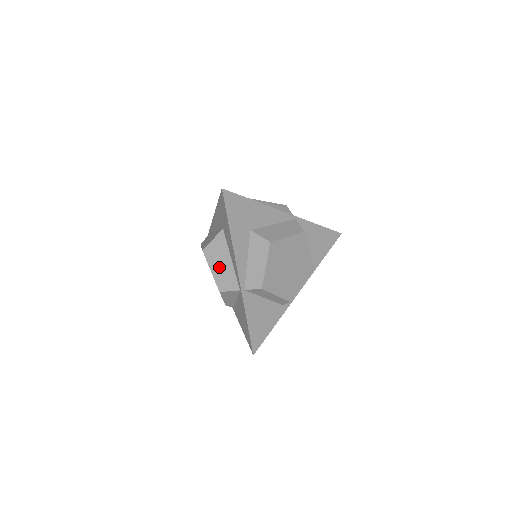
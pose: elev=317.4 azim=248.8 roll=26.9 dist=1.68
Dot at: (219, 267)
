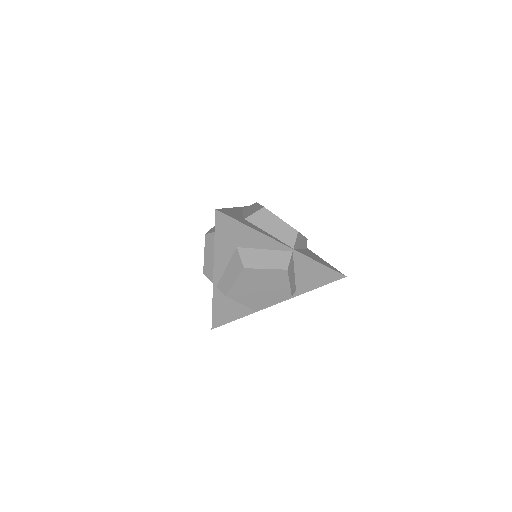
Dot at: (209, 256)
